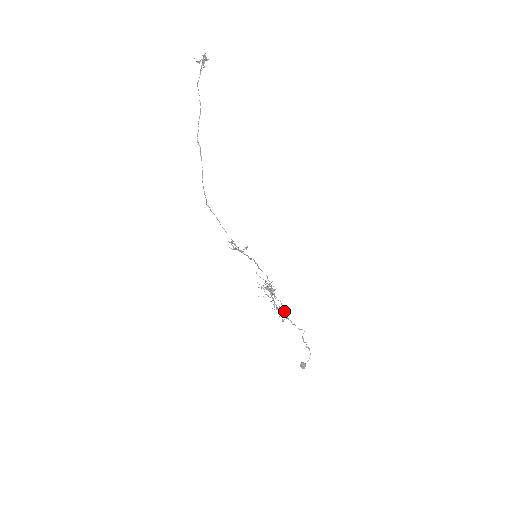
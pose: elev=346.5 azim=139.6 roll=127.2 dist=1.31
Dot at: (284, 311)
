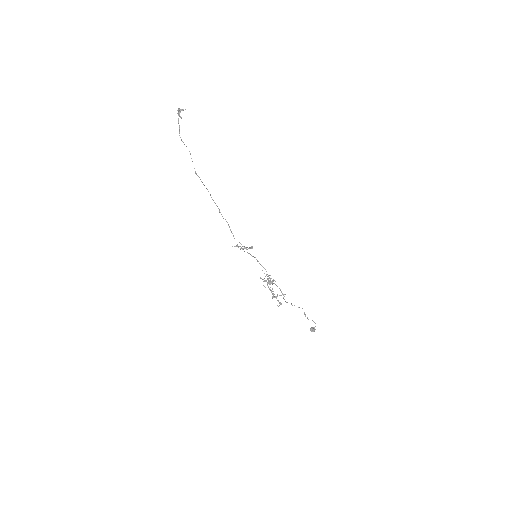
Dot at: (283, 297)
